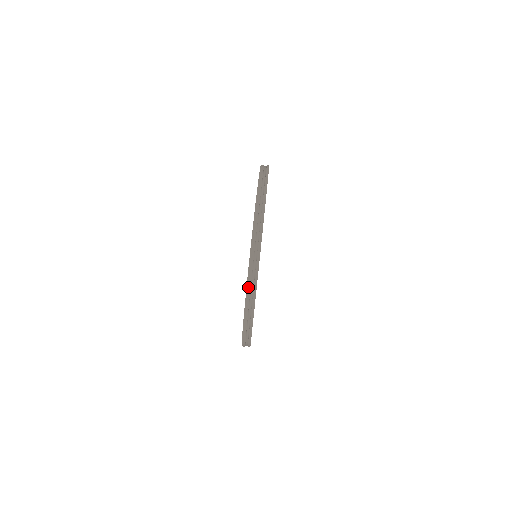
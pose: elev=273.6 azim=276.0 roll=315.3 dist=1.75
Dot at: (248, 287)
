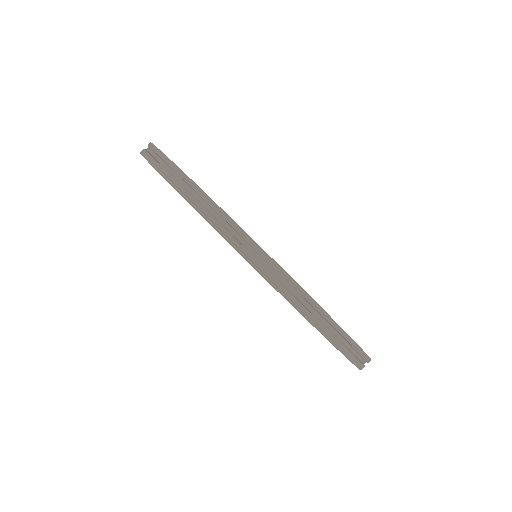
Dot at: (210, 221)
